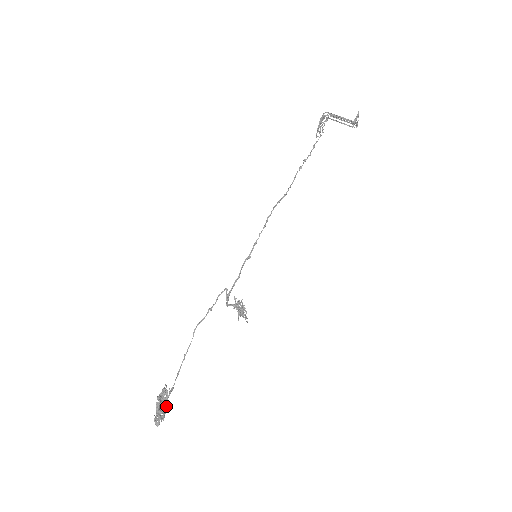
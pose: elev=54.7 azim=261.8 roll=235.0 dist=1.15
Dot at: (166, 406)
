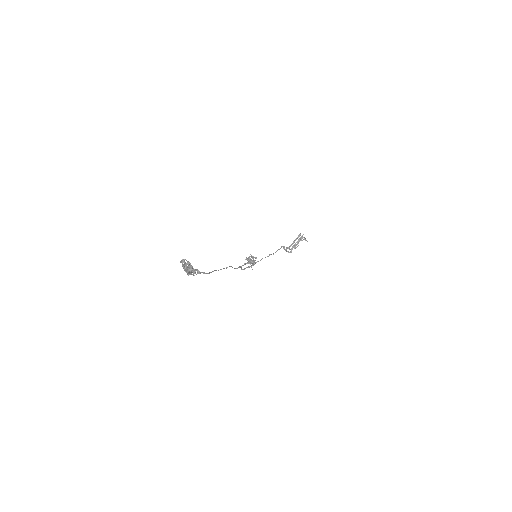
Dot at: (193, 268)
